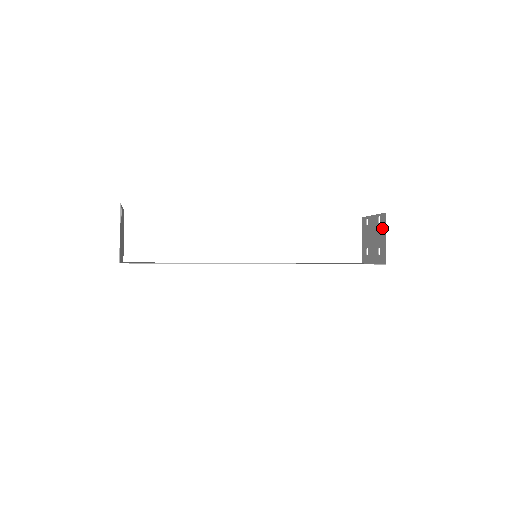
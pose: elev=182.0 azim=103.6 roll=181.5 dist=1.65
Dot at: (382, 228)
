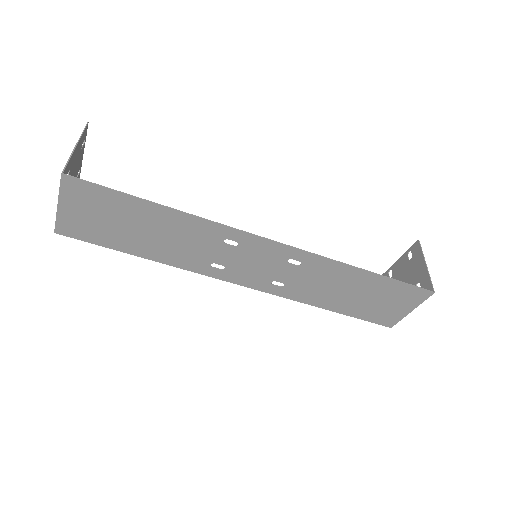
Dot at: (417, 259)
